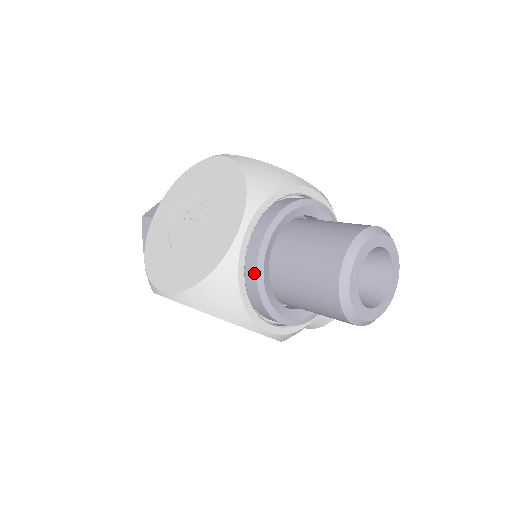
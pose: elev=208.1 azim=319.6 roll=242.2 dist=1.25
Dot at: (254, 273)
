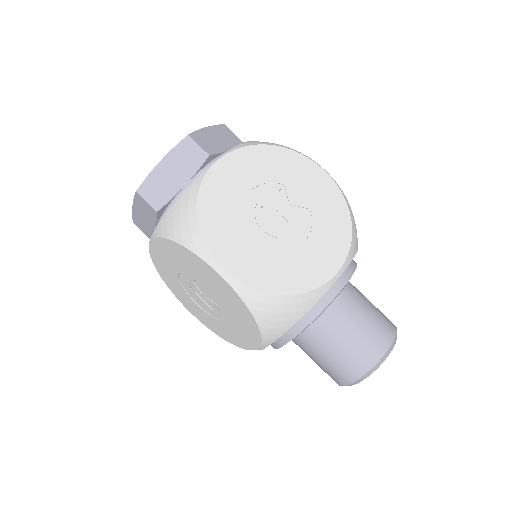
Dot at: (317, 312)
